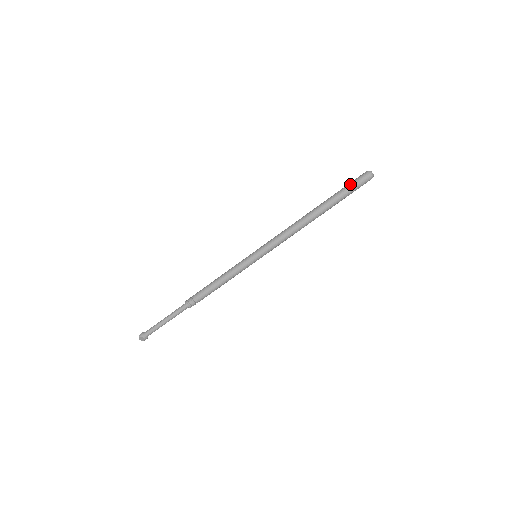
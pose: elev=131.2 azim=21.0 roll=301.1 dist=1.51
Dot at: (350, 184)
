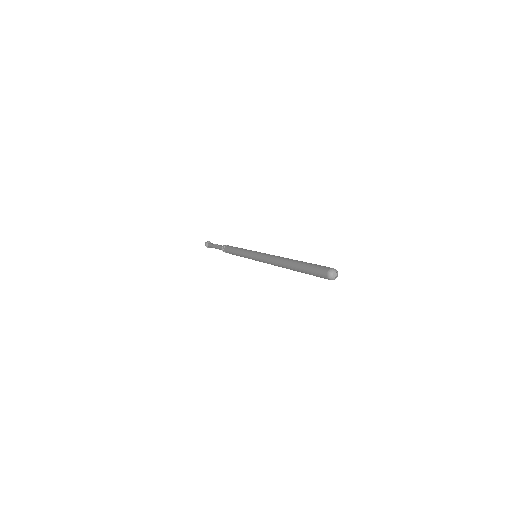
Dot at: (314, 267)
